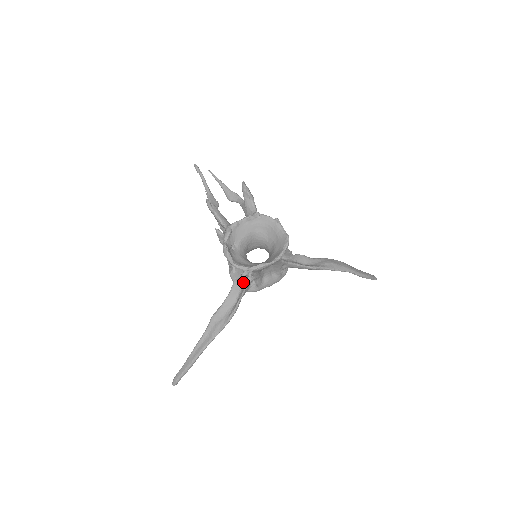
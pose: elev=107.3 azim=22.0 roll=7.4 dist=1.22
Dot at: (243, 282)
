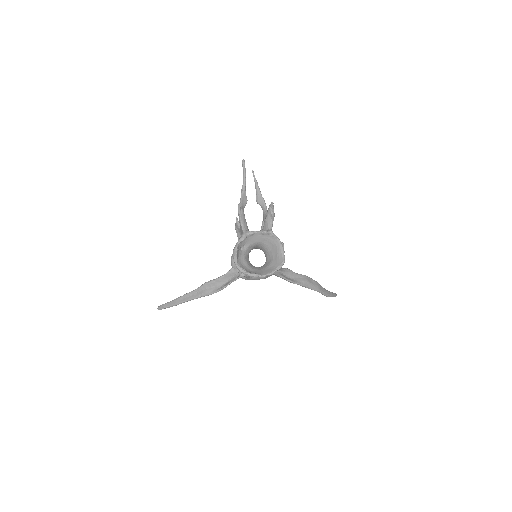
Dot at: (238, 273)
